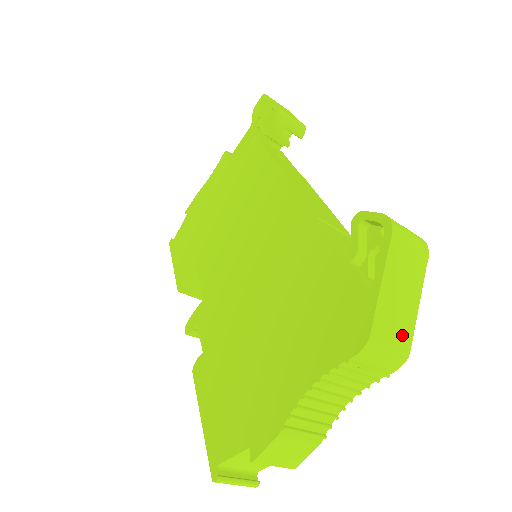
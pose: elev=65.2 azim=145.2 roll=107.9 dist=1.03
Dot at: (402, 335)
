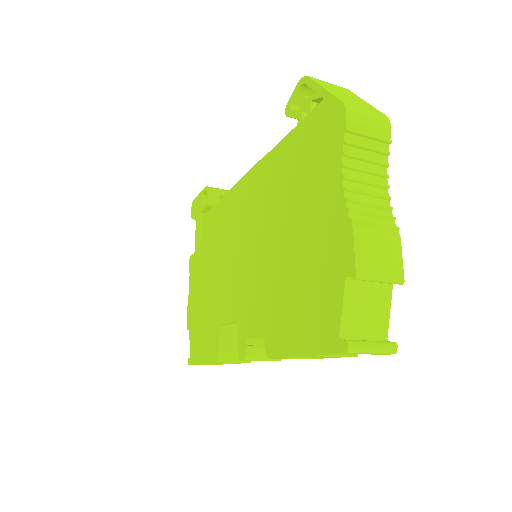
Dot at: (370, 109)
